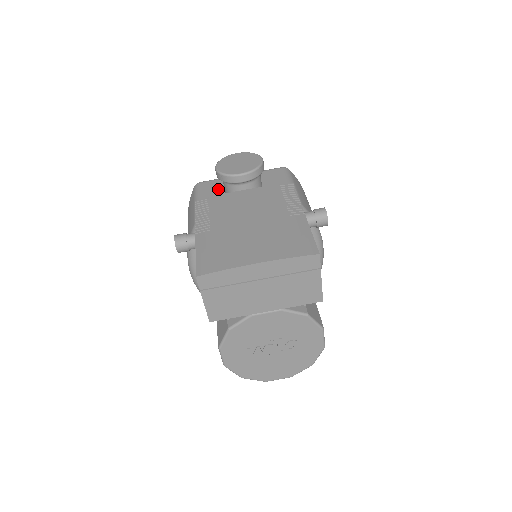
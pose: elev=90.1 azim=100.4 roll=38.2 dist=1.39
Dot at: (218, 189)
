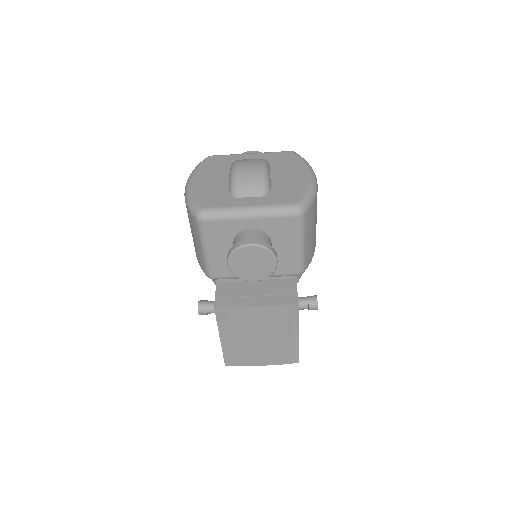
Dot at: (225, 238)
